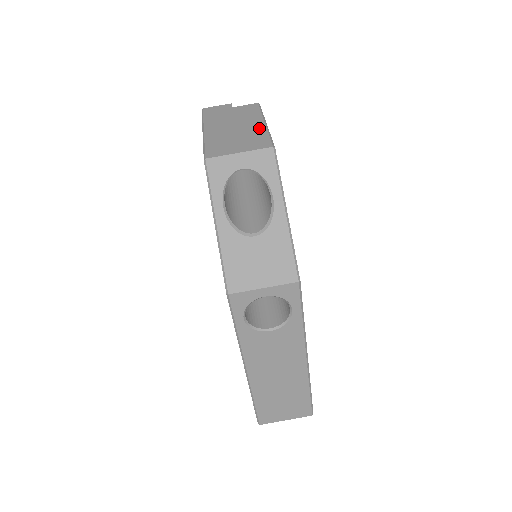
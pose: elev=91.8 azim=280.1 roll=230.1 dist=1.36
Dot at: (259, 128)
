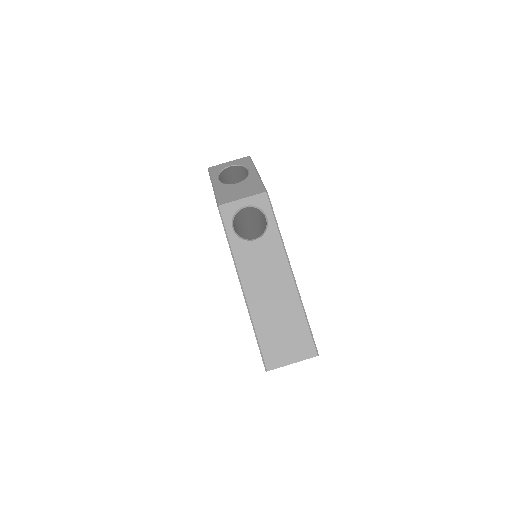
Dot at: occluded
